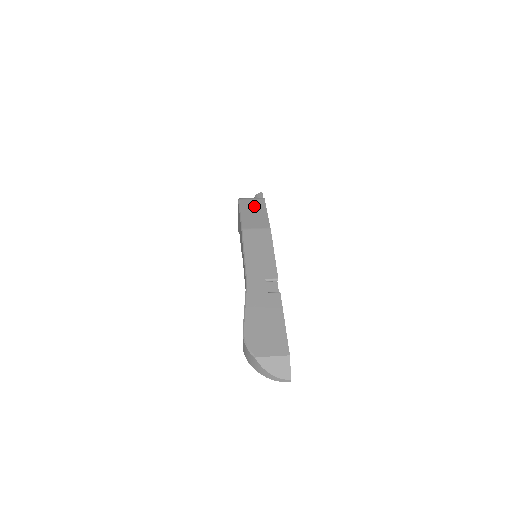
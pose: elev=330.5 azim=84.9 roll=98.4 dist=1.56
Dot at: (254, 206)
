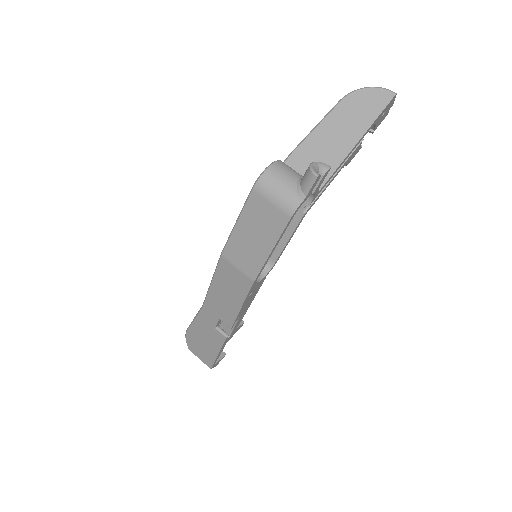
Dot at: (263, 223)
